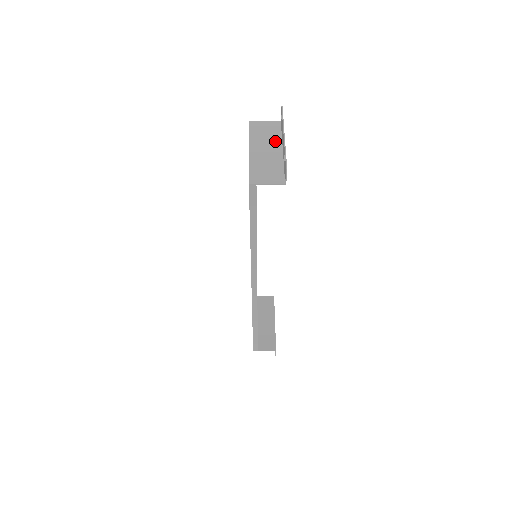
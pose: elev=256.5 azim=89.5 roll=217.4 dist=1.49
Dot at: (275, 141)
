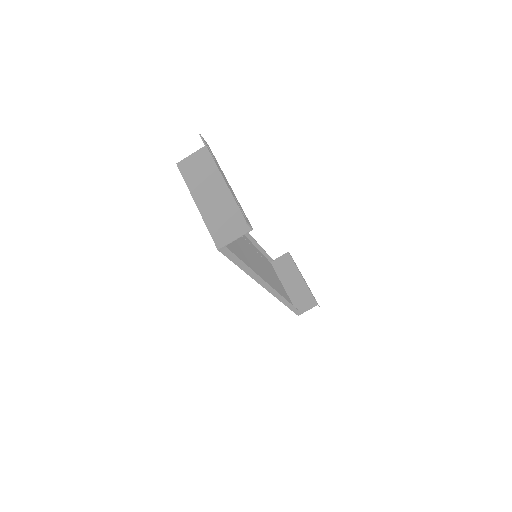
Dot at: (214, 177)
